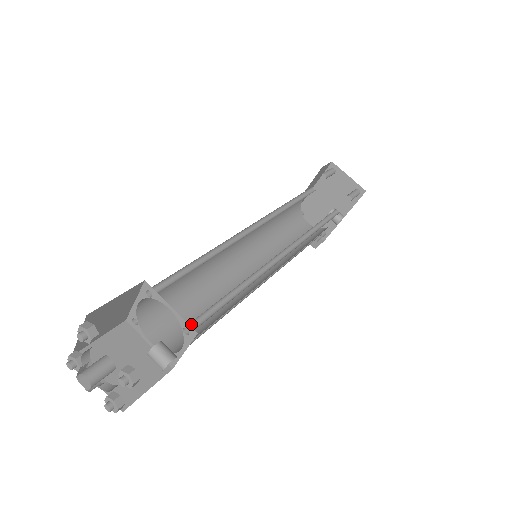
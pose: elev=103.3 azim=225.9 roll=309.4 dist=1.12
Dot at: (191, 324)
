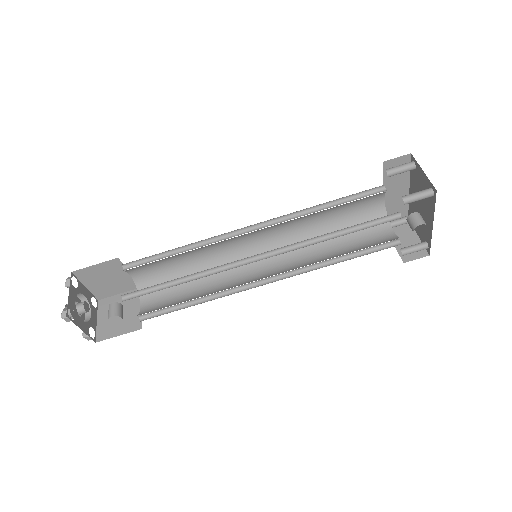
Dot at: (131, 295)
